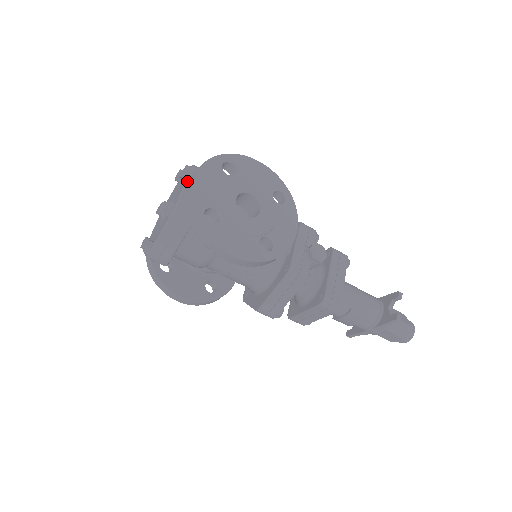
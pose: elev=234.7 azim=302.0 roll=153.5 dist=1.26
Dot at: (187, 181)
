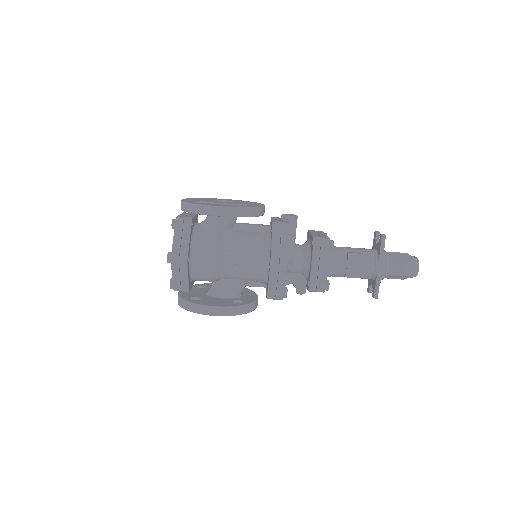
Dot at: occluded
